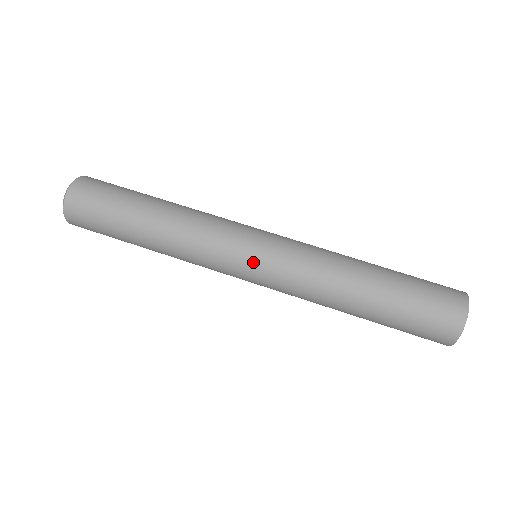
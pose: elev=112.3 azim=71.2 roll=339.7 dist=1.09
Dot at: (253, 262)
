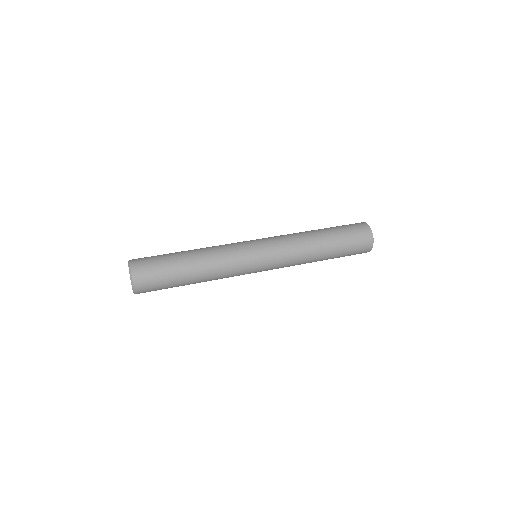
Dot at: (260, 248)
